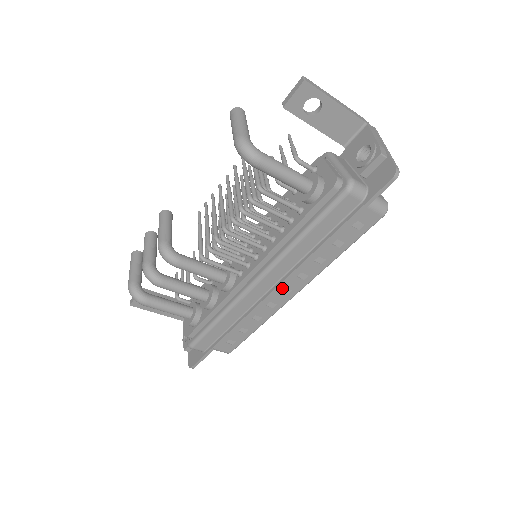
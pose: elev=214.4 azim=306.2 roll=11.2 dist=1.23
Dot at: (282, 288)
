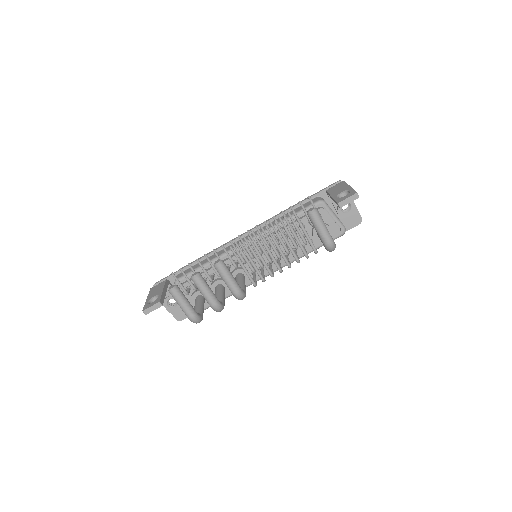
Dot at: occluded
